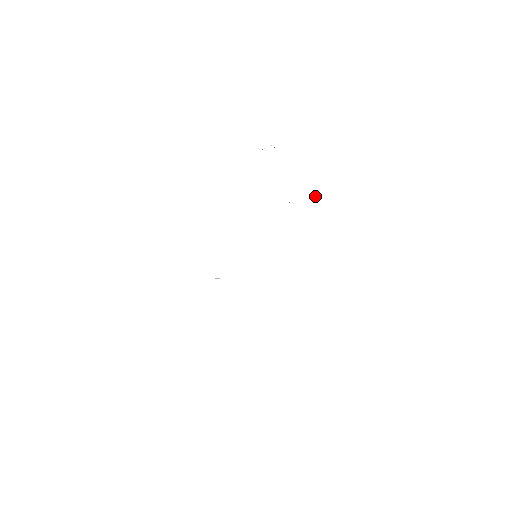
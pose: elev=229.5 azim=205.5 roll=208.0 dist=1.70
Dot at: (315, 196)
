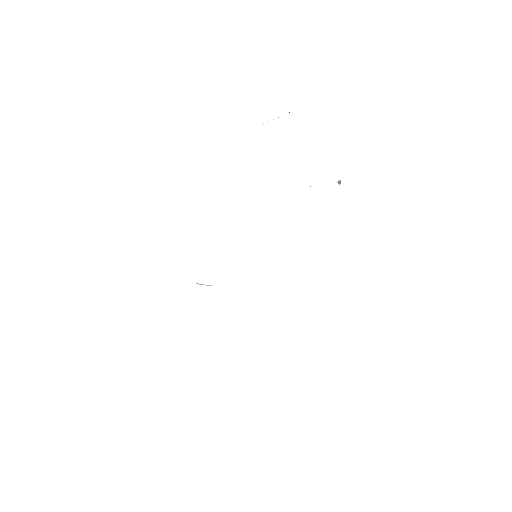
Dot at: (339, 180)
